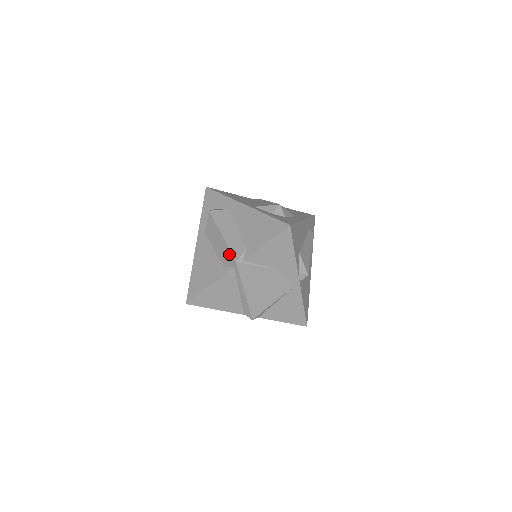
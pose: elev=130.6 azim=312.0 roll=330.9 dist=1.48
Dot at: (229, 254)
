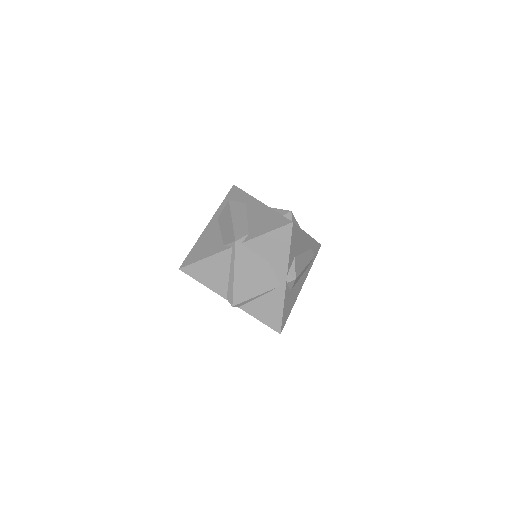
Dot at: (232, 235)
